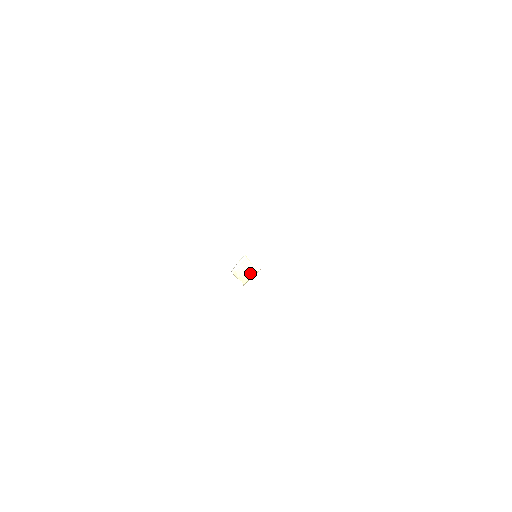
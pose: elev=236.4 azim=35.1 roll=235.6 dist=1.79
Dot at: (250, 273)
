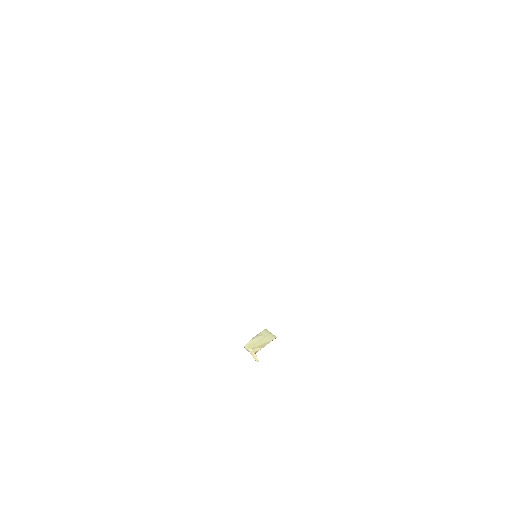
Dot at: (267, 341)
